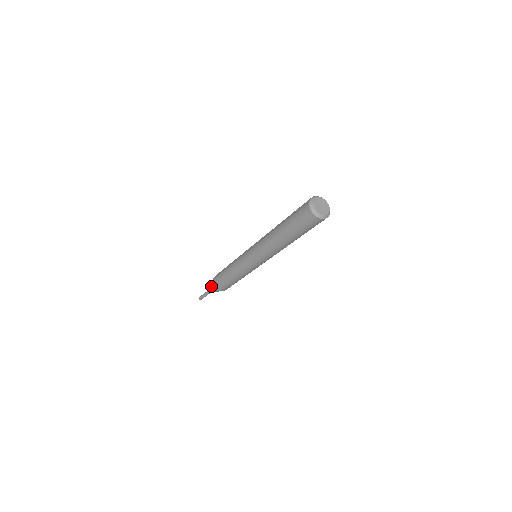
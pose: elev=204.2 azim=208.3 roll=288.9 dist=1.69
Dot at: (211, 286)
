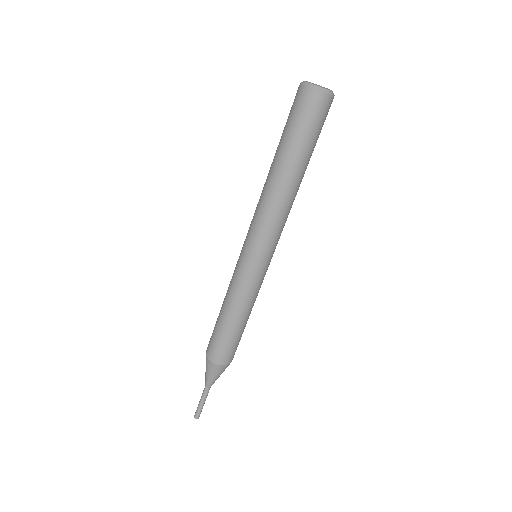
Dot at: (210, 372)
